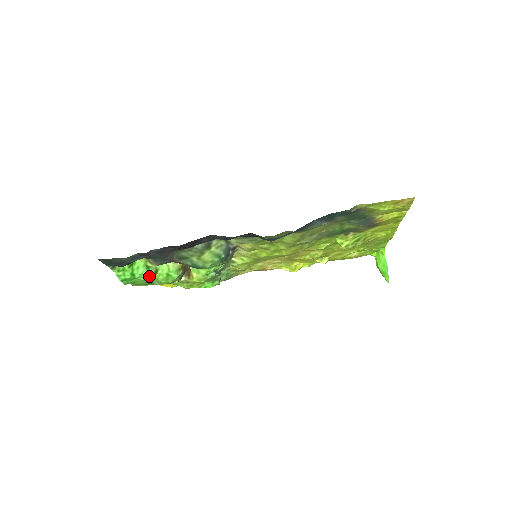
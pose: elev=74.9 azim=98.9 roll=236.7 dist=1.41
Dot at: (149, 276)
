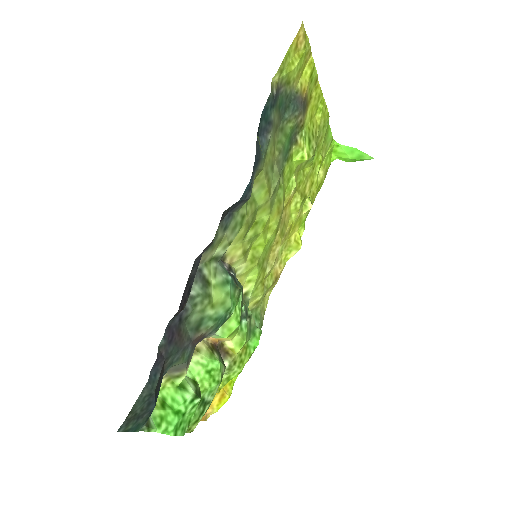
Dot at: (193, 393)
